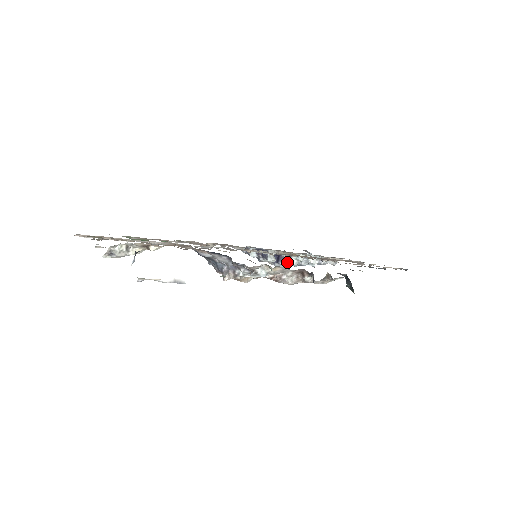
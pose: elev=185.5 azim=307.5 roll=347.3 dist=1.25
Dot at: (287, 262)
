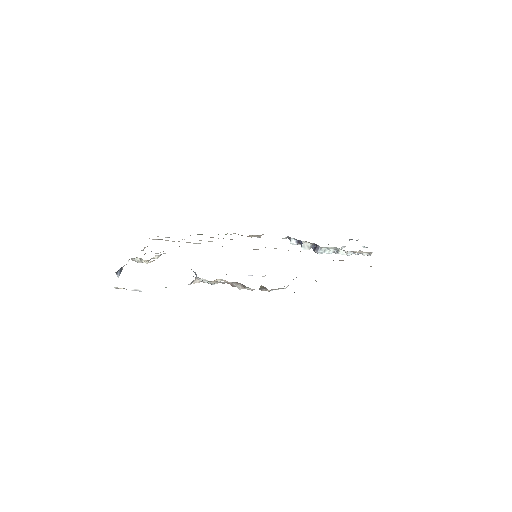
Dot at: (321, 251)
